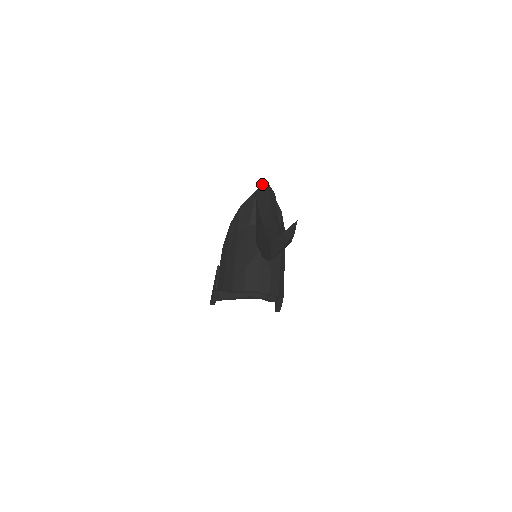
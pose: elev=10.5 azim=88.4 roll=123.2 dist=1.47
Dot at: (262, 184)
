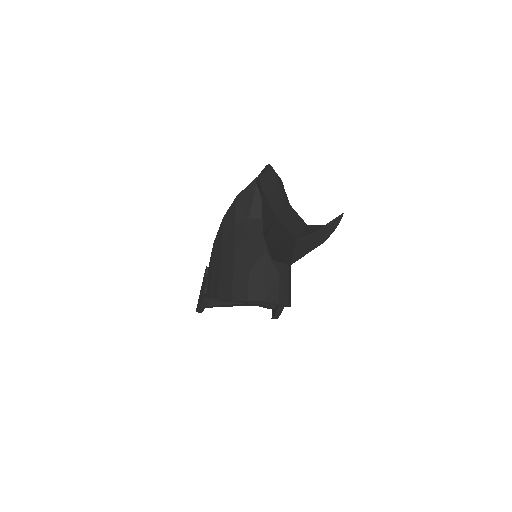
Dot at: occluded
